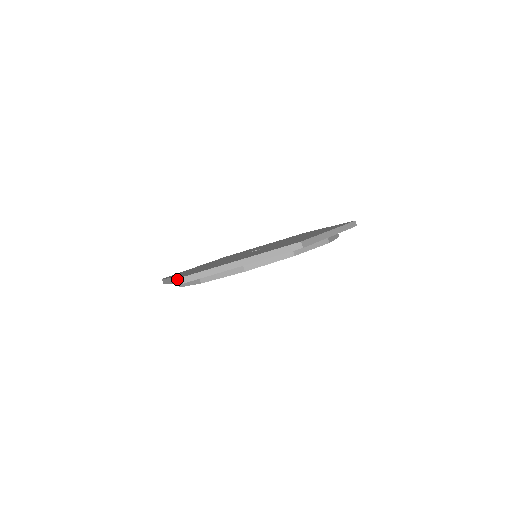
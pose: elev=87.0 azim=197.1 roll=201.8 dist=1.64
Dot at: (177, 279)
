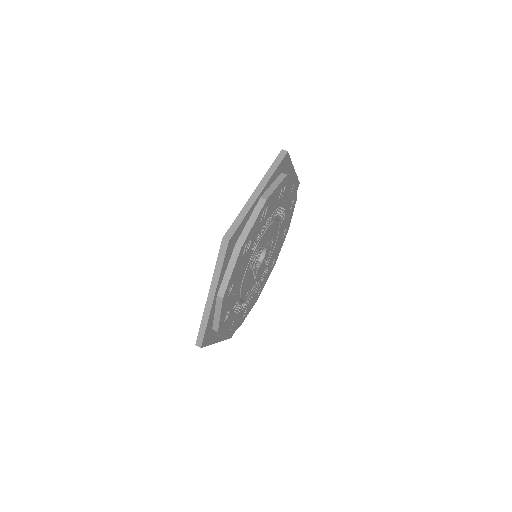
Dot at: (218, 262)
